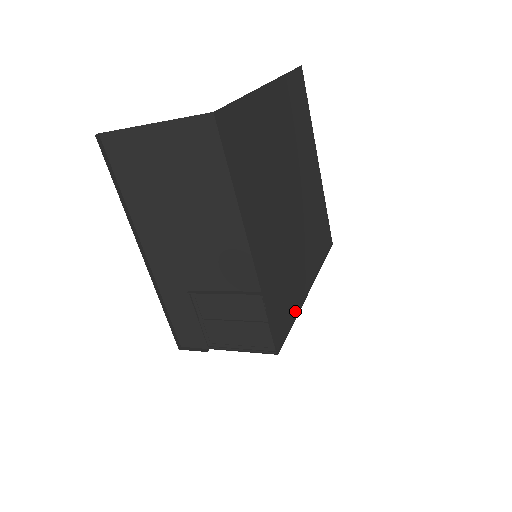
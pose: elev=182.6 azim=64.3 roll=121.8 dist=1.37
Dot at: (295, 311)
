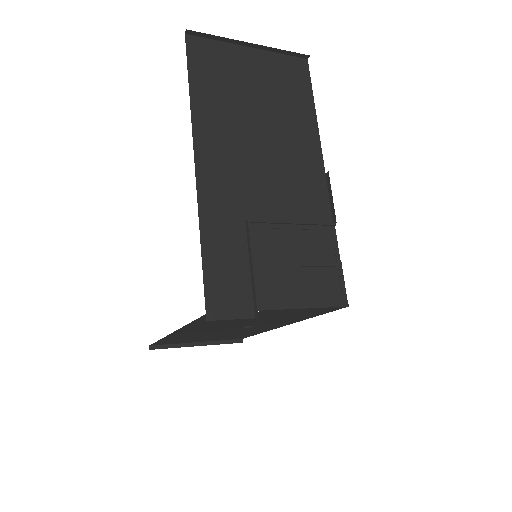
Dot at: occluded
